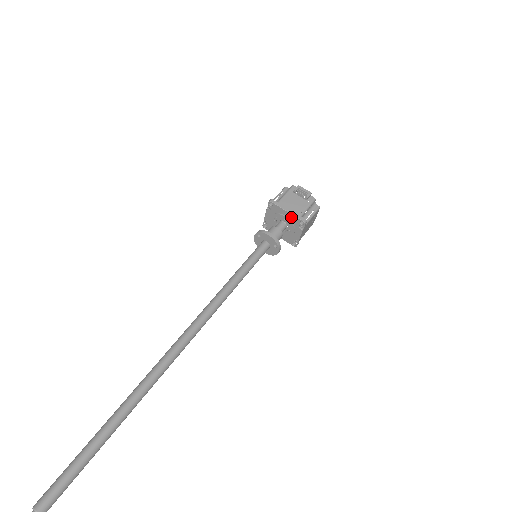
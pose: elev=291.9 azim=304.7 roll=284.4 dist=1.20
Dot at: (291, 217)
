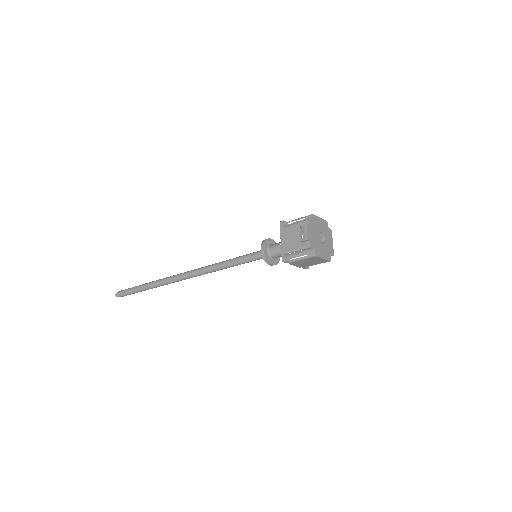
Dot at: (283, 247)
